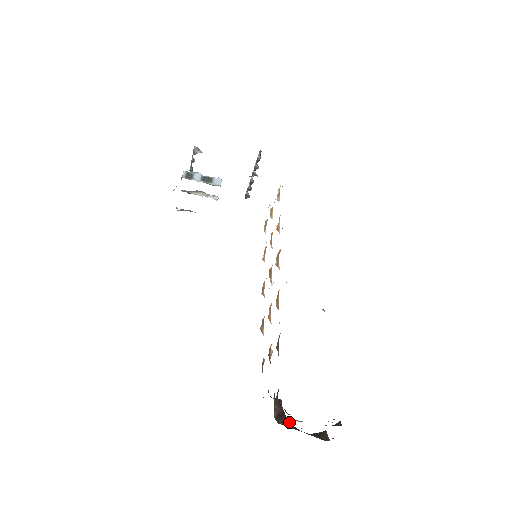
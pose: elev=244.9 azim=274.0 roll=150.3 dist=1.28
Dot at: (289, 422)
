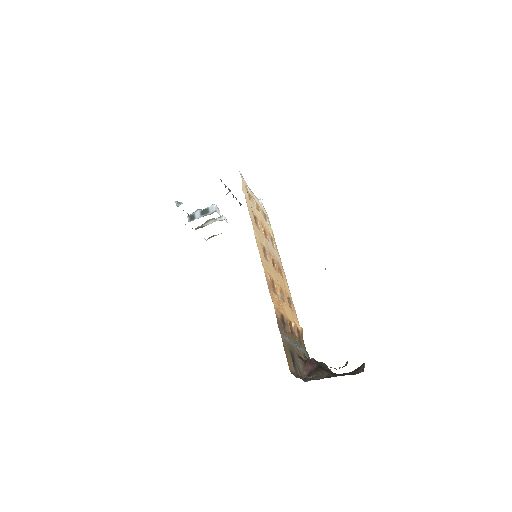
Dot at: (323, 373)
